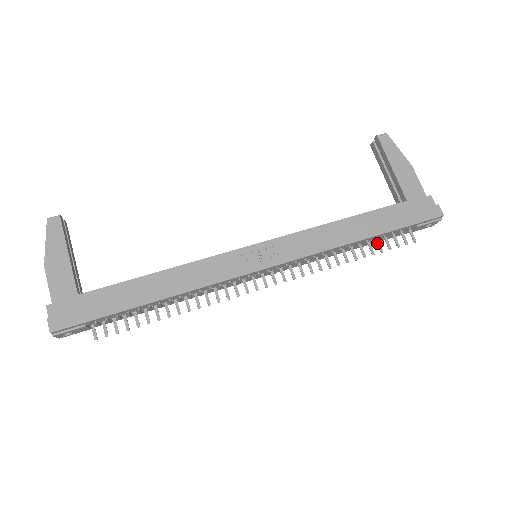
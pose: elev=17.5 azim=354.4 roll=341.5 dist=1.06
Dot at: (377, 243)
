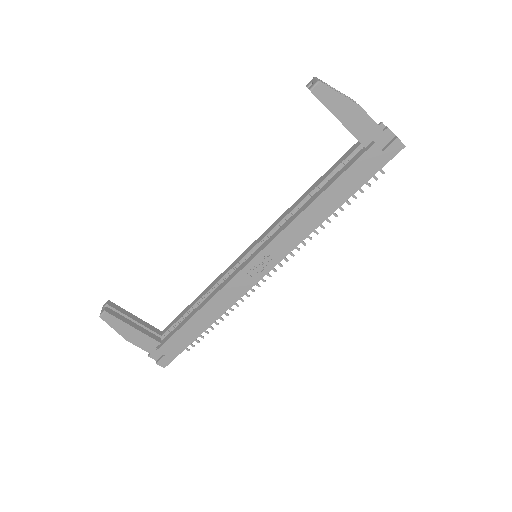
Dot at: occluded
